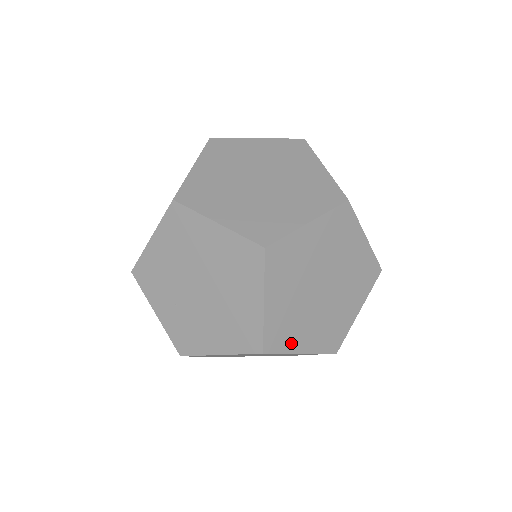
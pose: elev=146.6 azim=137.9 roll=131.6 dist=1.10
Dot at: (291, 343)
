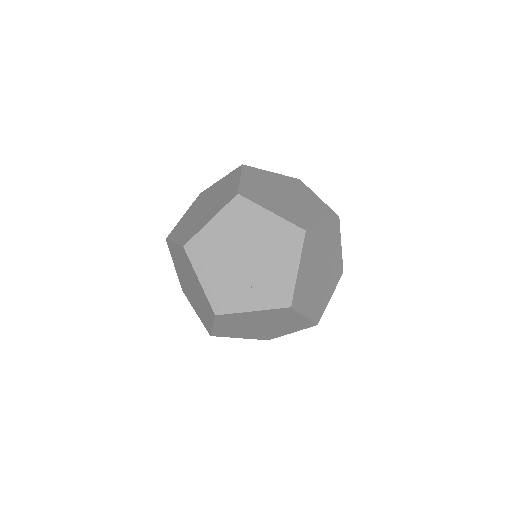
Dot at: (311, 222)
